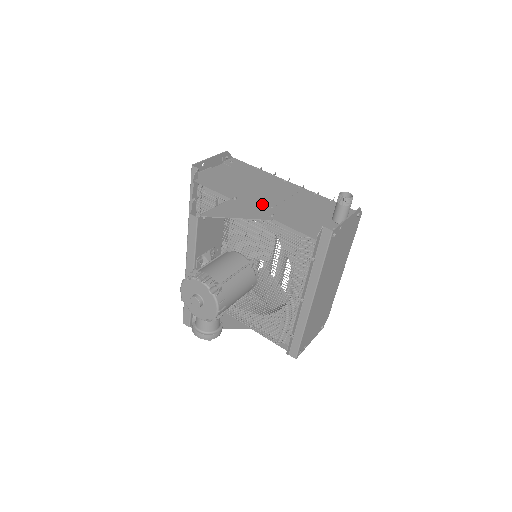
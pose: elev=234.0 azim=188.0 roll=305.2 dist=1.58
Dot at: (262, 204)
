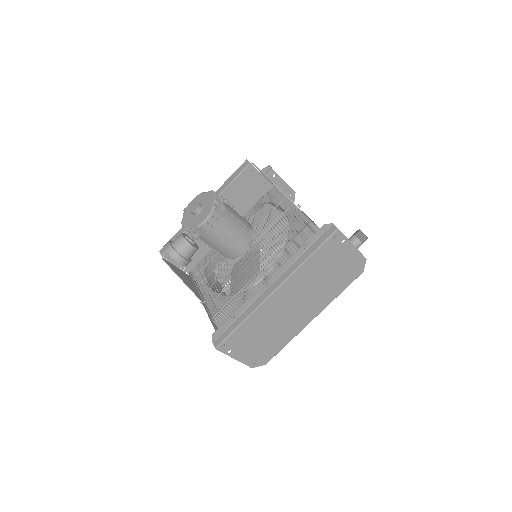
Dot at: occluded
